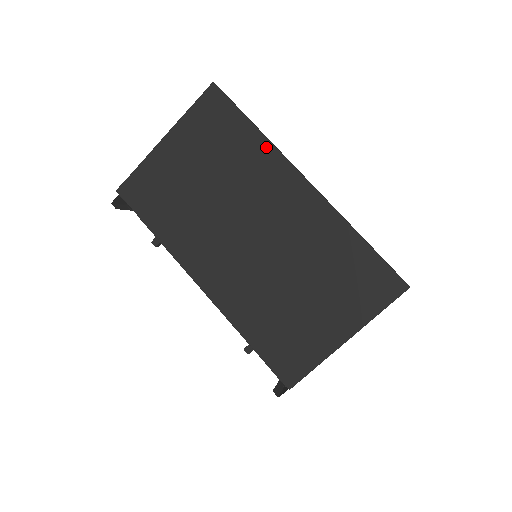
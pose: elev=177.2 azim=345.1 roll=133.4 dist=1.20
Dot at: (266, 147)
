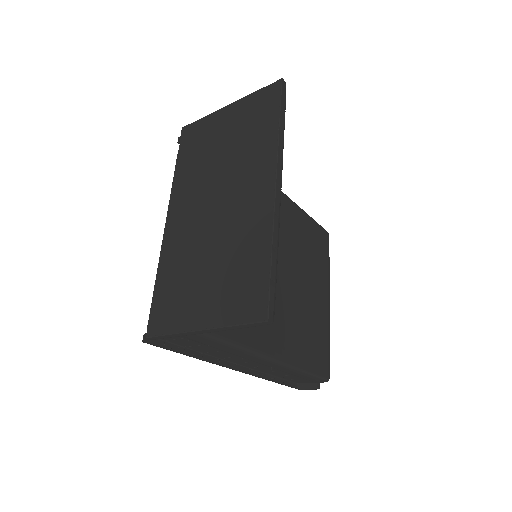
Dot at: (273, 143)
